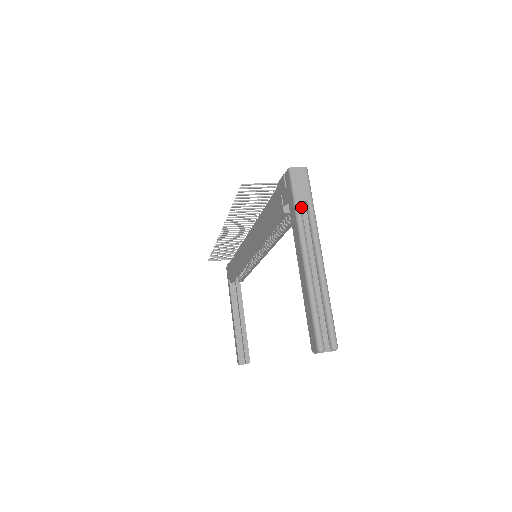
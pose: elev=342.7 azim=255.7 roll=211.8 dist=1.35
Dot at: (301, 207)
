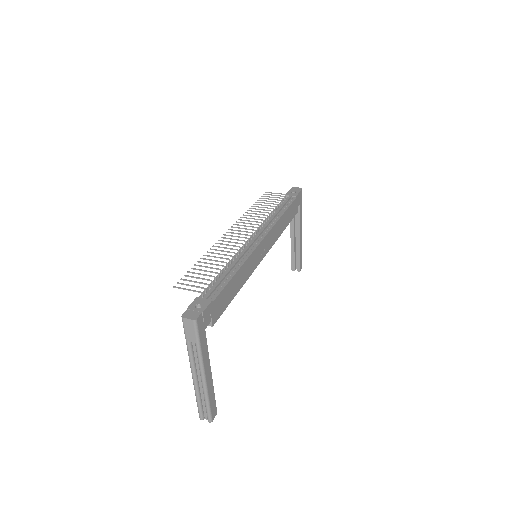
Dot at: (192, 342)
